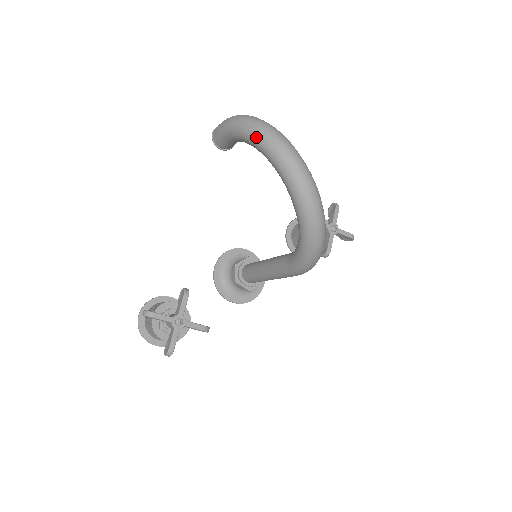
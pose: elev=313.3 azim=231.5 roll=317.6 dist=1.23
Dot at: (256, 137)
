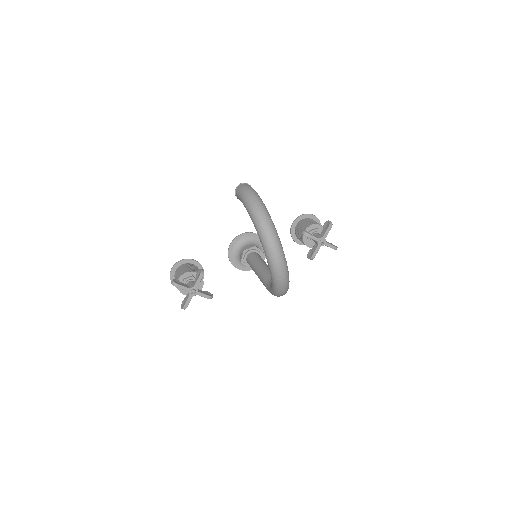
Dot at: (255, 224)
